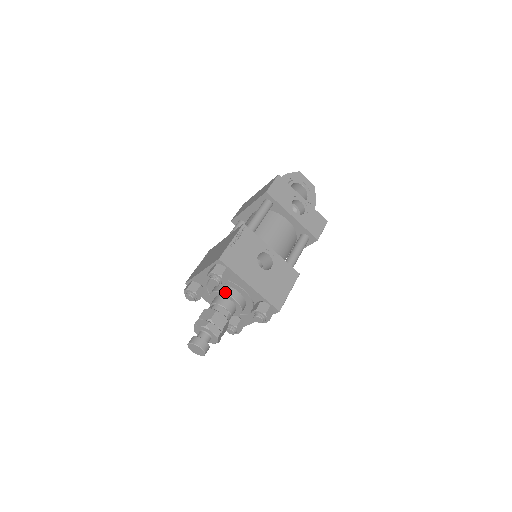
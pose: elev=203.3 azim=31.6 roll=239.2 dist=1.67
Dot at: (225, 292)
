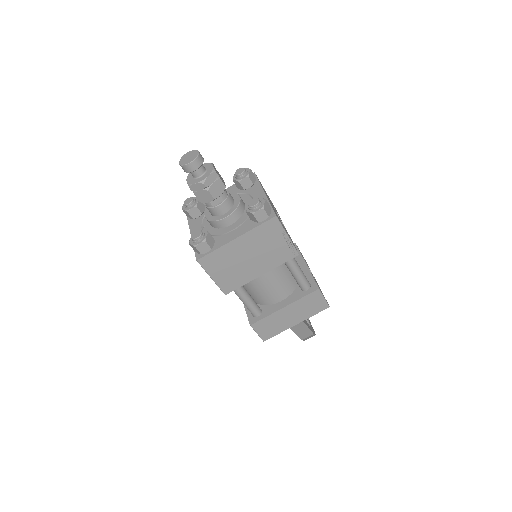
Dot at: (235, 193)
